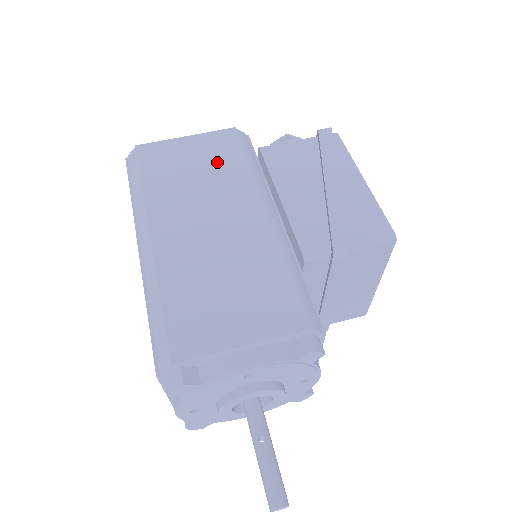
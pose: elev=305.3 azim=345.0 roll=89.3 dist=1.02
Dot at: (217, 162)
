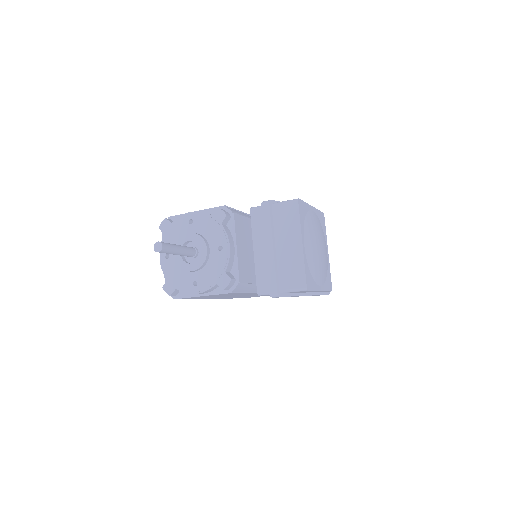
Dot at: occluded
